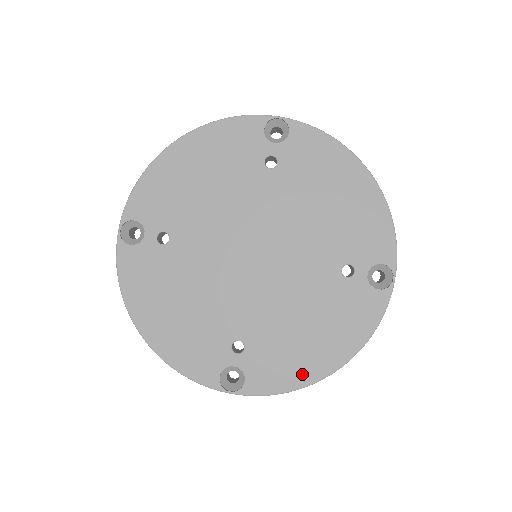
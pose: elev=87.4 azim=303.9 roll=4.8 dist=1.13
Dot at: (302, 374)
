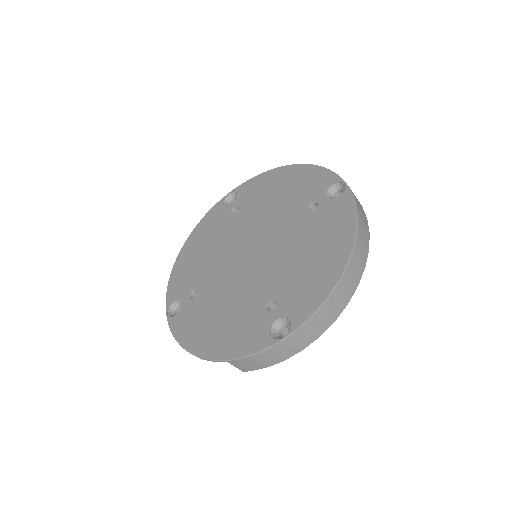
Dot at: (328, 280)
